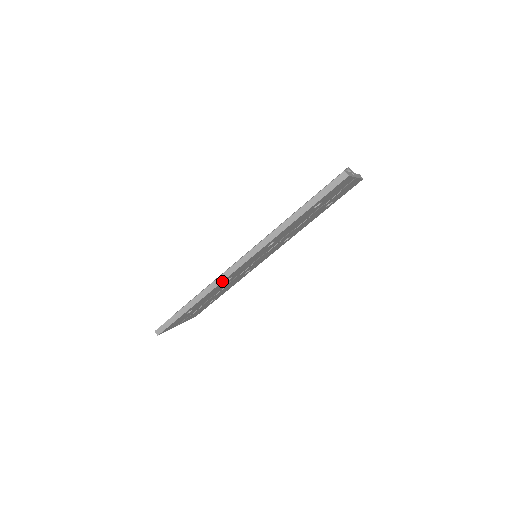
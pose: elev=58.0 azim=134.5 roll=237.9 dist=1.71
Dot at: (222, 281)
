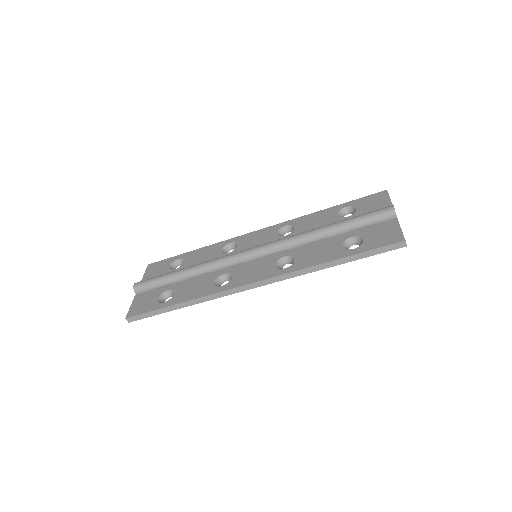
Dot at: occluded
